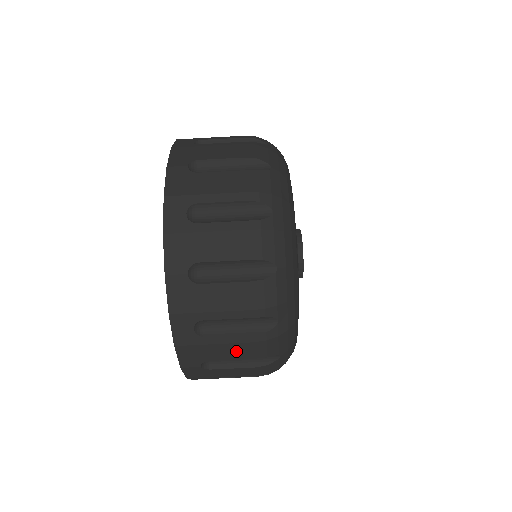
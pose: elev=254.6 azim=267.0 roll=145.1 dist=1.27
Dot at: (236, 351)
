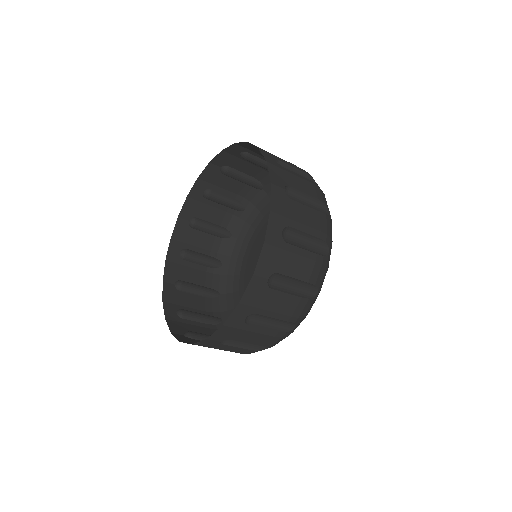
Dot at: (196, 302)
